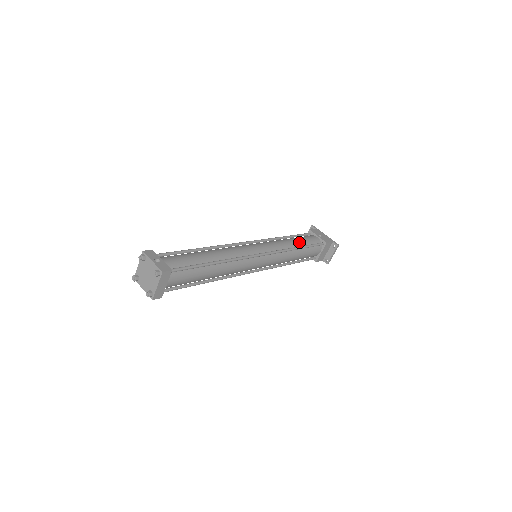
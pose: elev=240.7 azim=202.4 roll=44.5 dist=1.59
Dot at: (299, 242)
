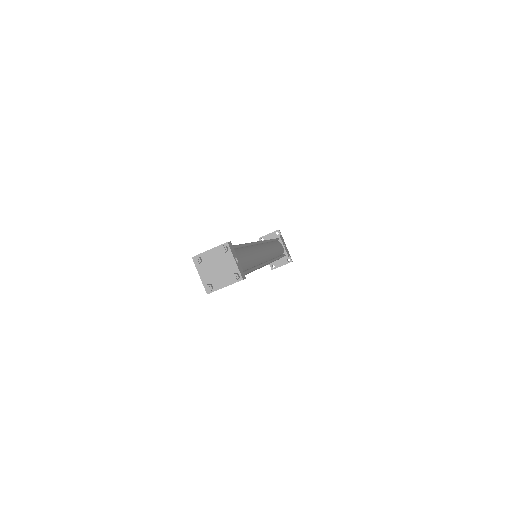
Dot at: (278, 251)
